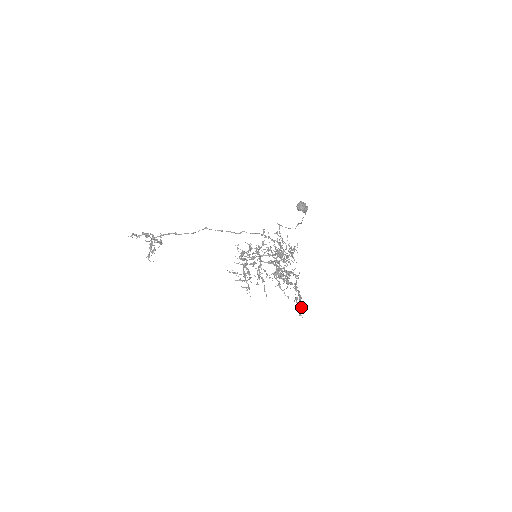
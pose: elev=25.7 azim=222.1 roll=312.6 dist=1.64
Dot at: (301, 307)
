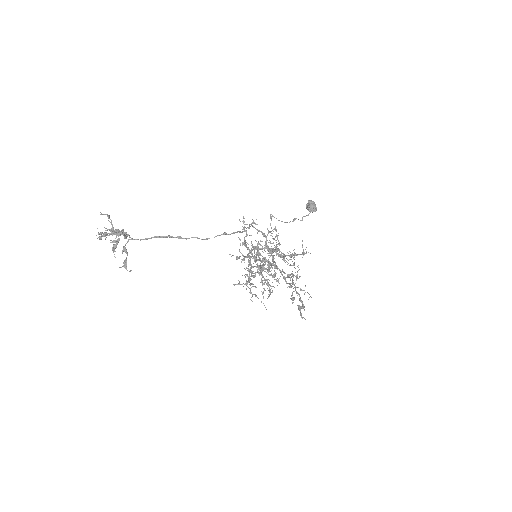
Dot at: (299, 308)
